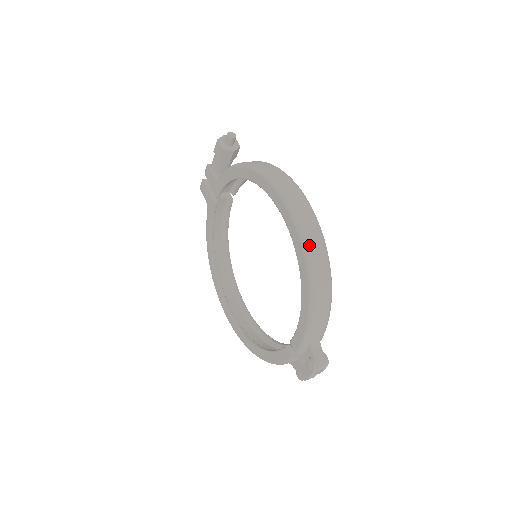
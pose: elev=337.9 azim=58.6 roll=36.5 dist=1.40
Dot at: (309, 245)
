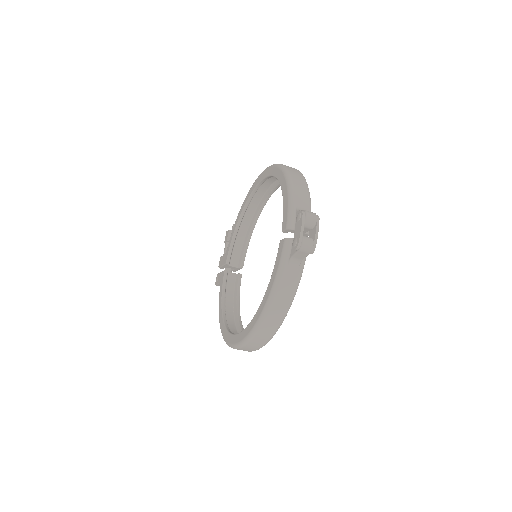
Dot at: occluded
